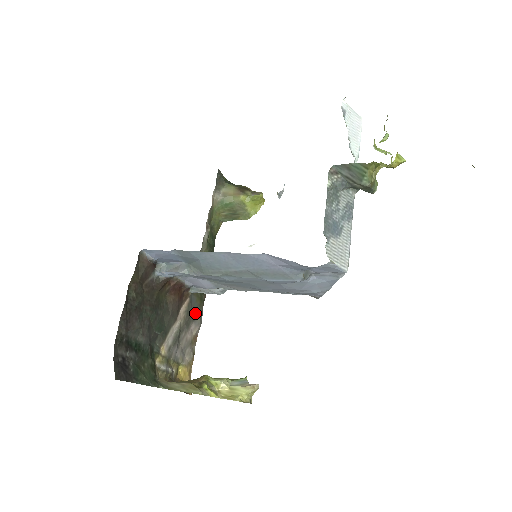
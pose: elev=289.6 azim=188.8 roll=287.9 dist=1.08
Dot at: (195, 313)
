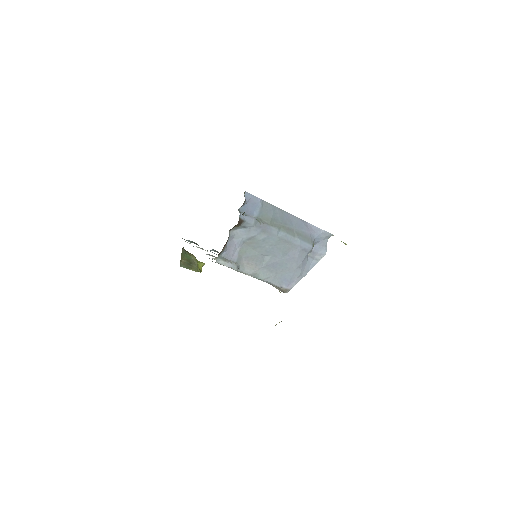
Dot at: occluded
